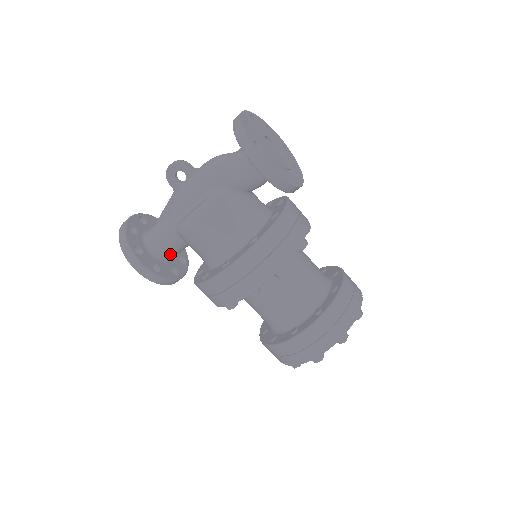
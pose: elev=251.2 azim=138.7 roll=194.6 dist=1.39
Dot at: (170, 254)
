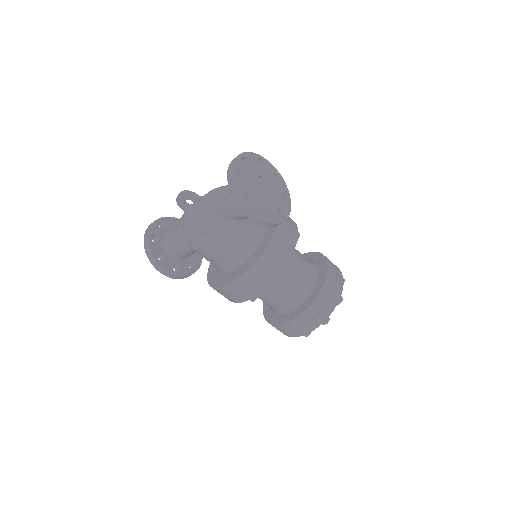
Dot at: (186, 256)
